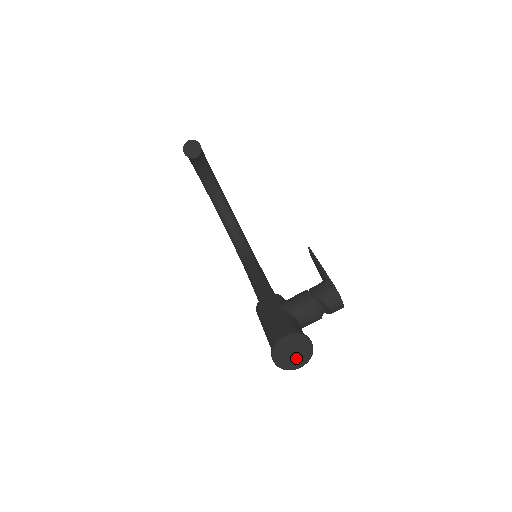
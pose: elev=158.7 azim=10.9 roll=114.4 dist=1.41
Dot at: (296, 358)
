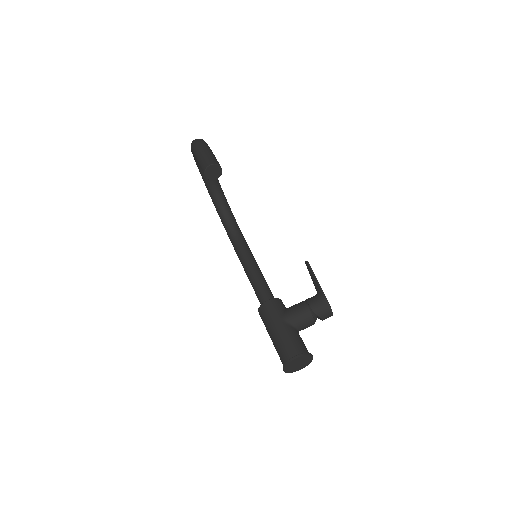
Dot at: (299, 366)
